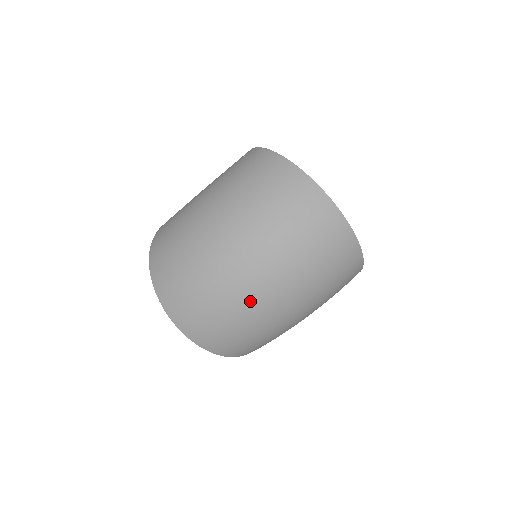
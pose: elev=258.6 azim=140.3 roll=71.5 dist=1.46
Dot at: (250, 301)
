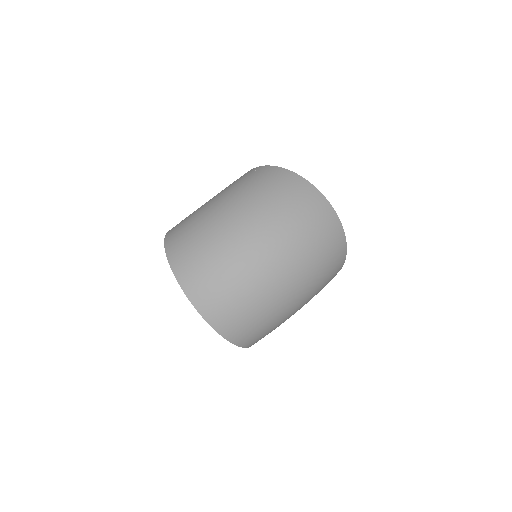
Dot at: (267, 279)
